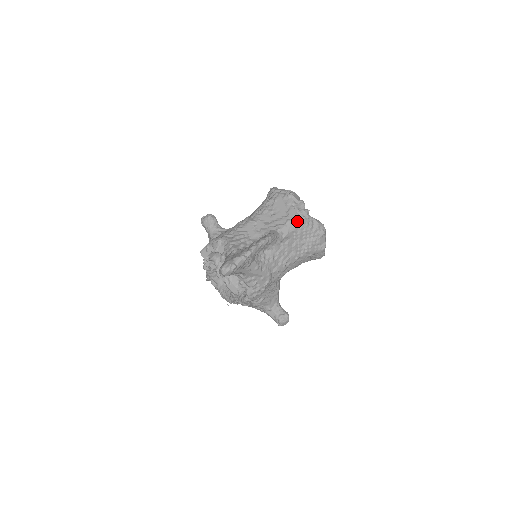
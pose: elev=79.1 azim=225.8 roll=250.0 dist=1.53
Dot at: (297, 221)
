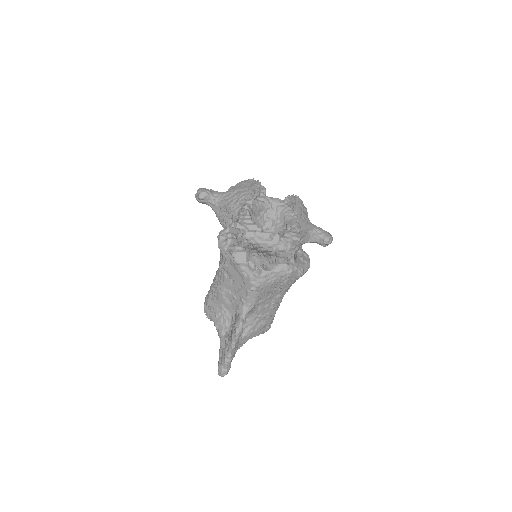
Dot at: (255, 290)
